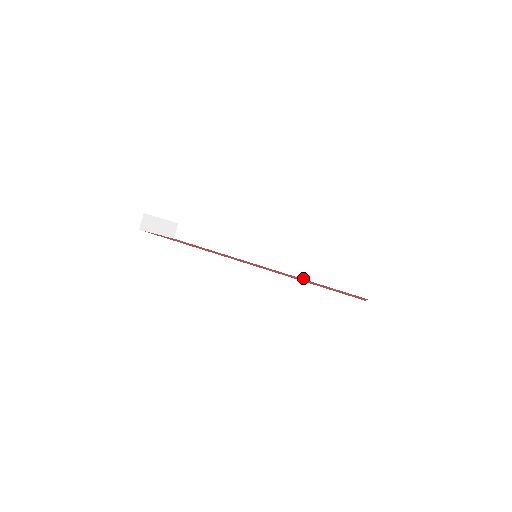
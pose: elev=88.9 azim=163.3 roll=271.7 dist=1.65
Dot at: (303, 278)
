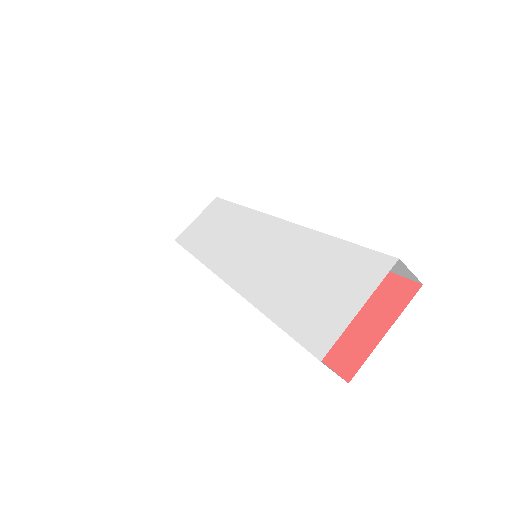
Dot at: occluded
